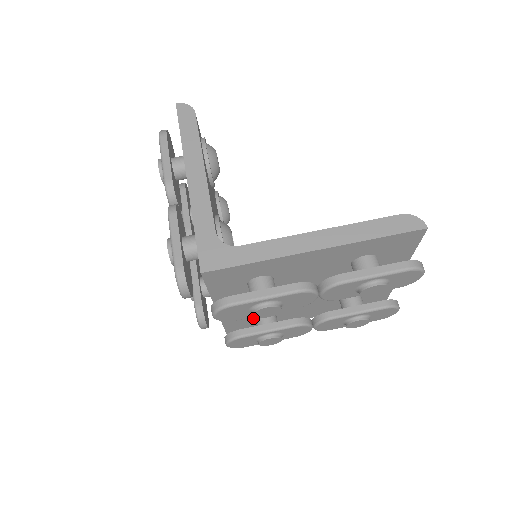
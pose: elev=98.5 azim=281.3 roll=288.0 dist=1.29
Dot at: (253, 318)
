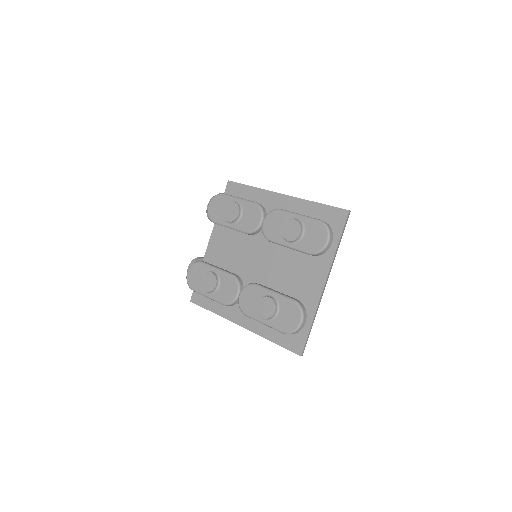
Dot at: occluded
